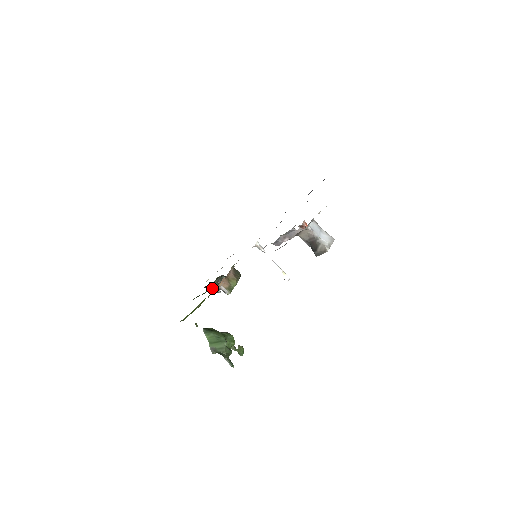
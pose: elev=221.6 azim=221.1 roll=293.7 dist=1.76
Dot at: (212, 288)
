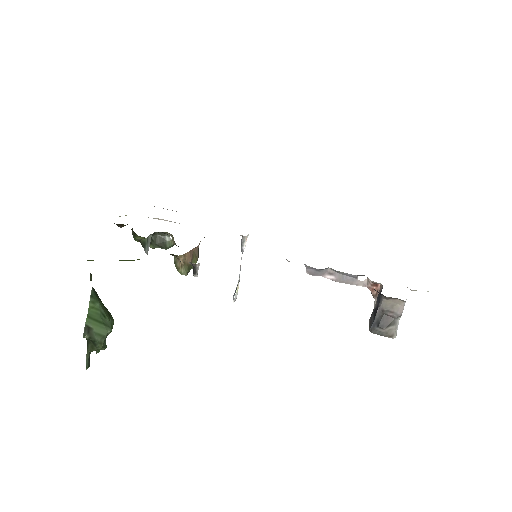
Dot at: (145, 239)
